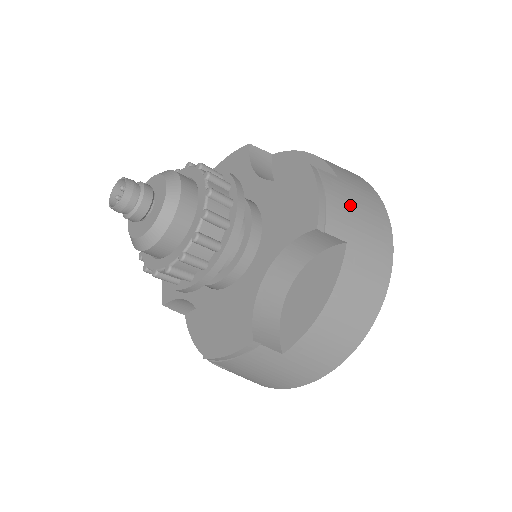
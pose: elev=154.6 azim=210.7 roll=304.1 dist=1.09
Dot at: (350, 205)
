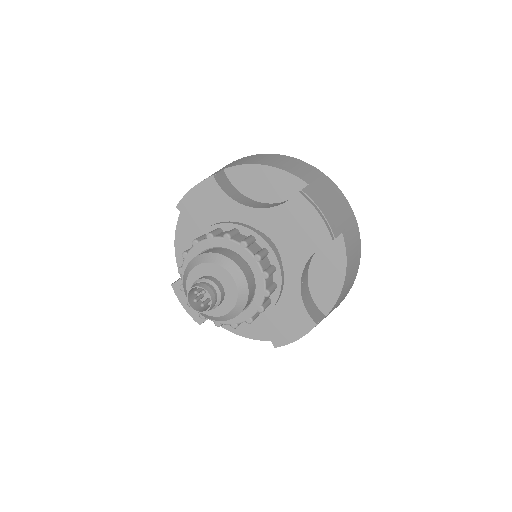
Dot at: (329, 203)
